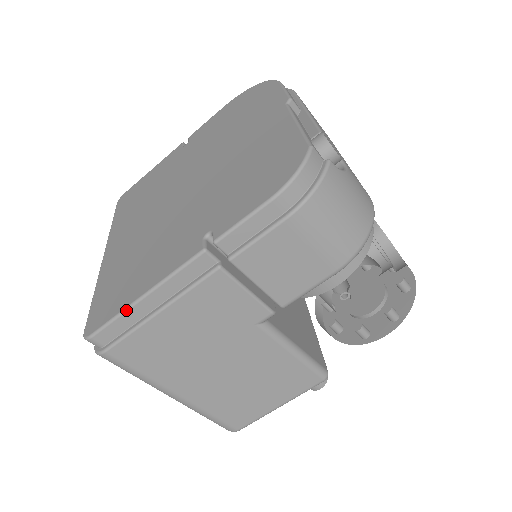
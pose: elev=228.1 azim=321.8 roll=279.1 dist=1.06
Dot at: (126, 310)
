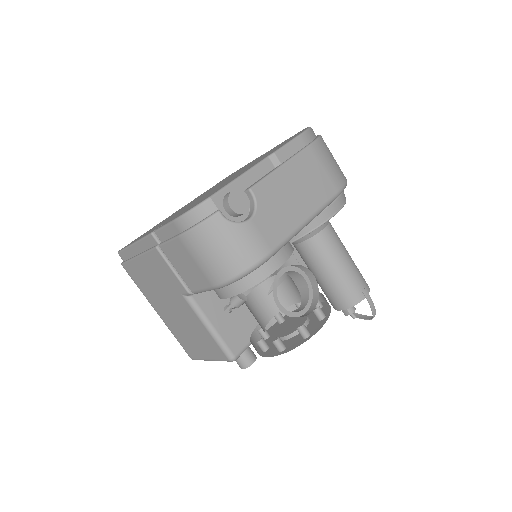
Dot at: (128, 247)
